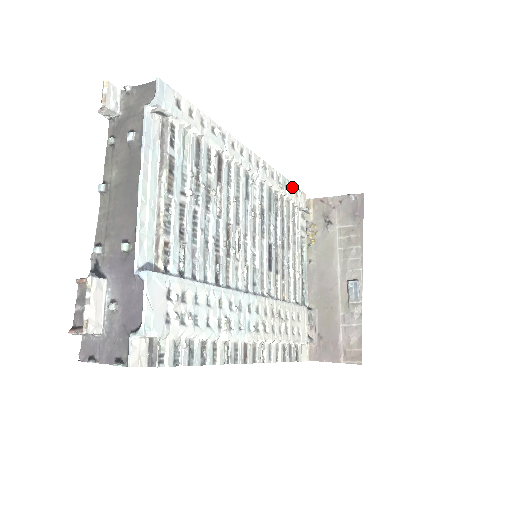
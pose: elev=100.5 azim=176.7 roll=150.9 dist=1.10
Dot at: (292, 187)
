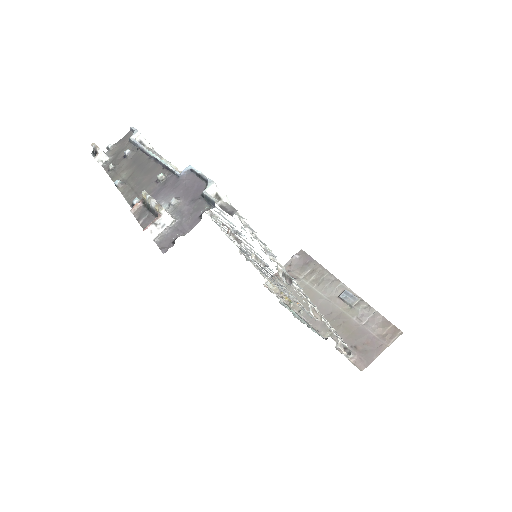
Dot at: occluded
